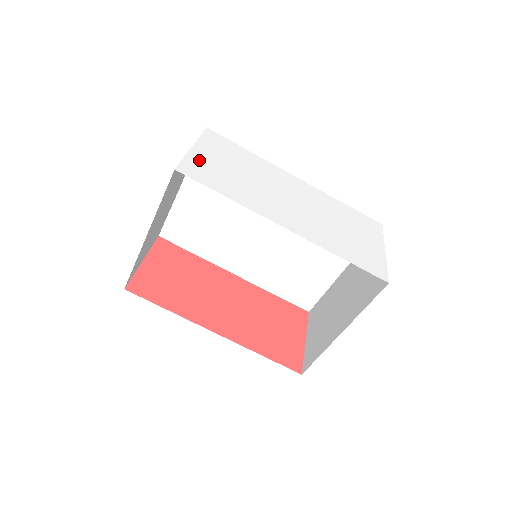
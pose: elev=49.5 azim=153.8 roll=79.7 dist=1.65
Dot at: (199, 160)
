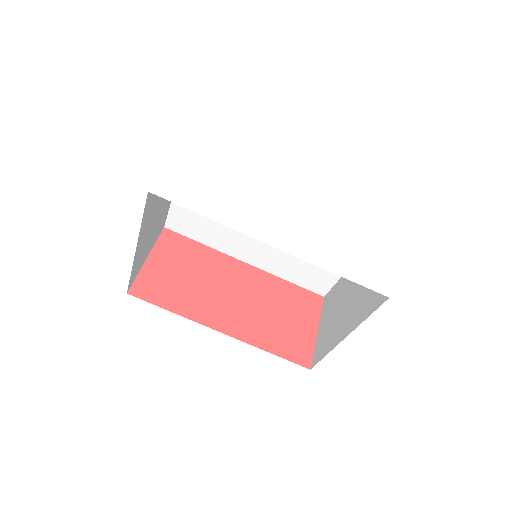
Dot at: (178, 172)
